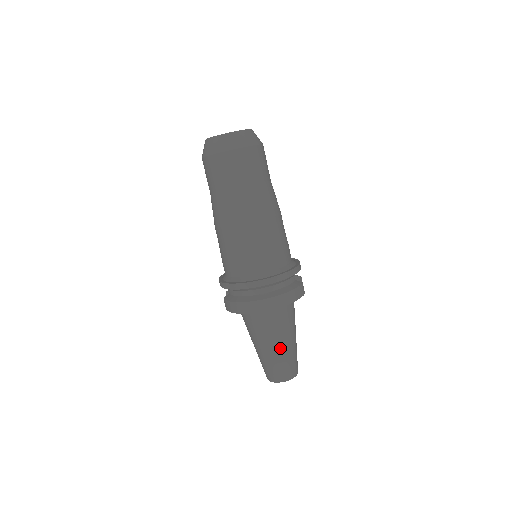
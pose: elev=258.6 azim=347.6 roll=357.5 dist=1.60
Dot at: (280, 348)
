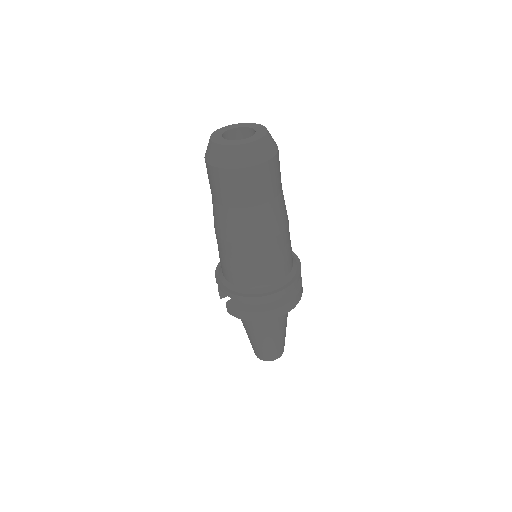
Dot at: (279, 336)
